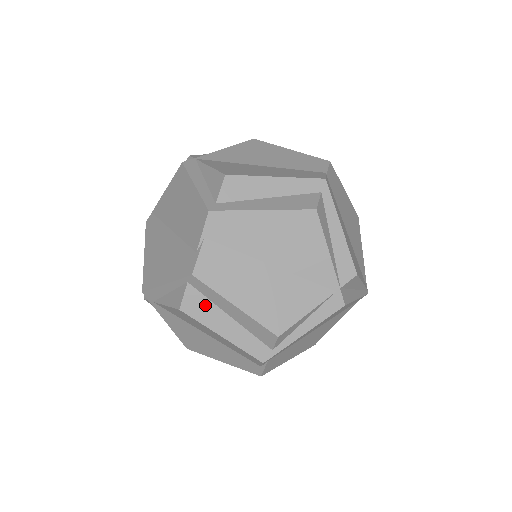
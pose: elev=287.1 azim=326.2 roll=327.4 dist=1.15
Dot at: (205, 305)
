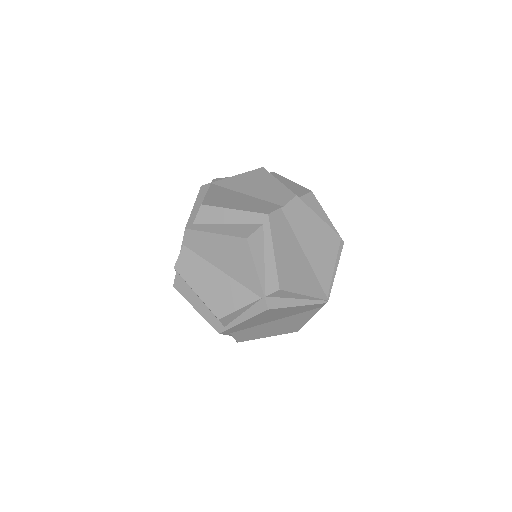
Dot at: (186, 287)
